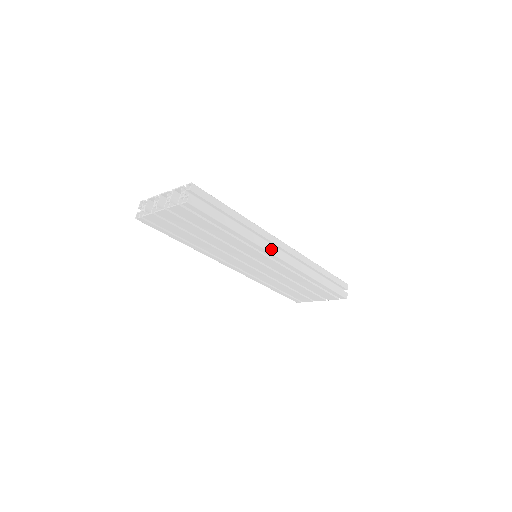
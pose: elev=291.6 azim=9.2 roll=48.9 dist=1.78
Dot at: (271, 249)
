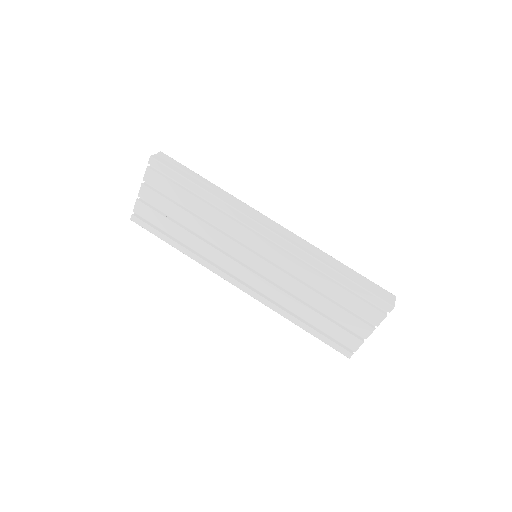
Dot at: (253, 217)
